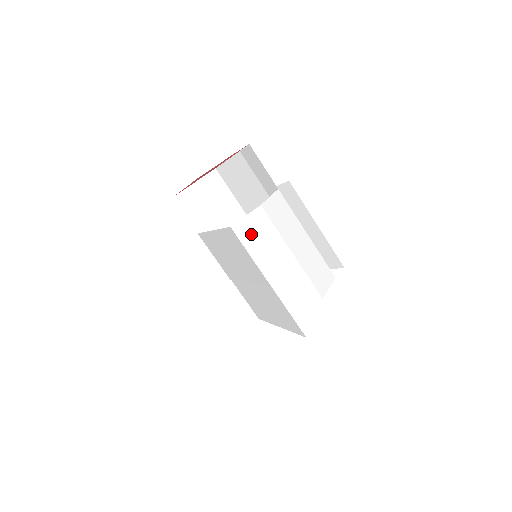
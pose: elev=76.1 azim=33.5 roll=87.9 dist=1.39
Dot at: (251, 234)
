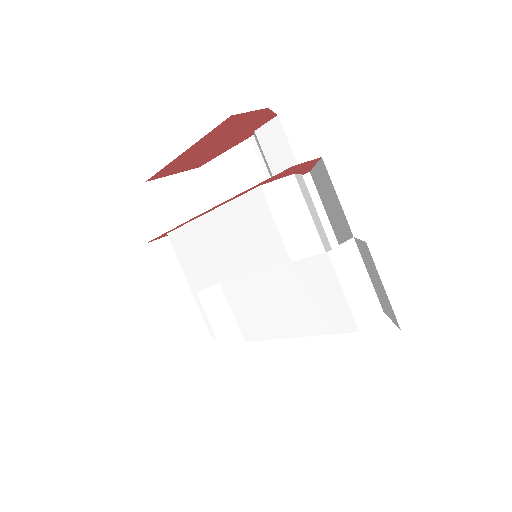
Dot at: (281, 203)
